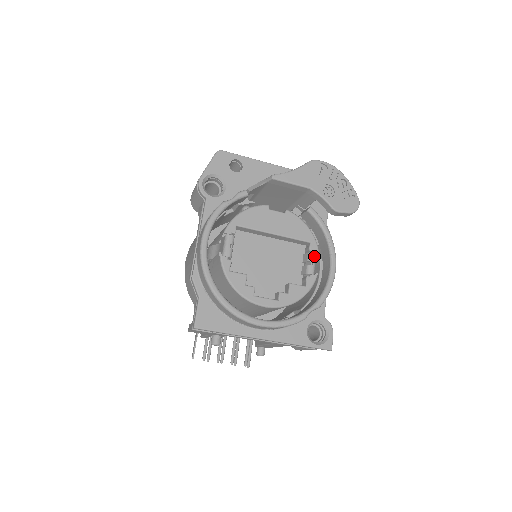
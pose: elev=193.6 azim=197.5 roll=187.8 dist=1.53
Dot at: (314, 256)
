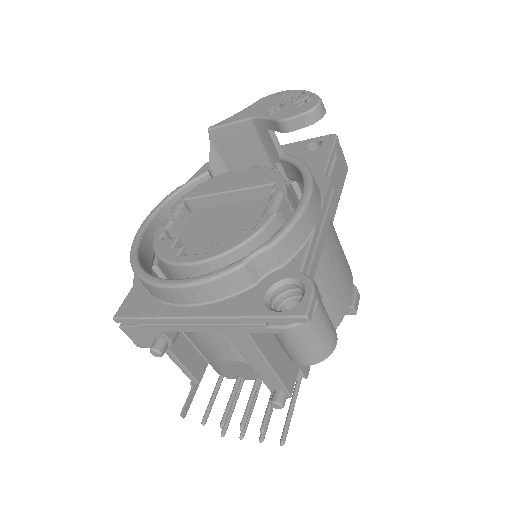
Dot at: (277, 195)
